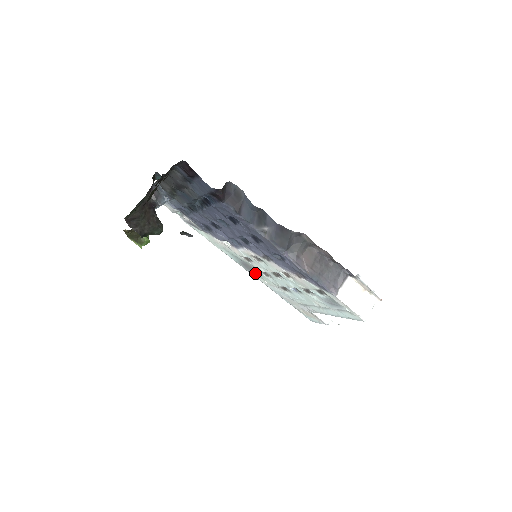
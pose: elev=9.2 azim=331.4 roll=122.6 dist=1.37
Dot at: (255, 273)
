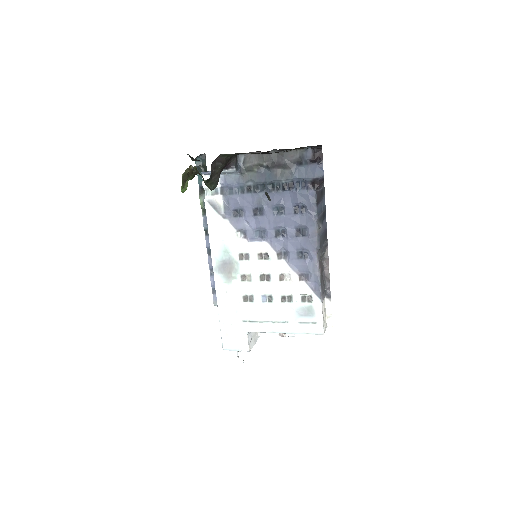
Dot at: (226, 276)
